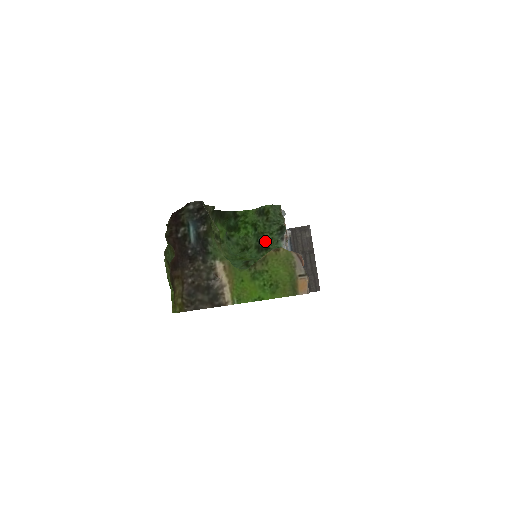
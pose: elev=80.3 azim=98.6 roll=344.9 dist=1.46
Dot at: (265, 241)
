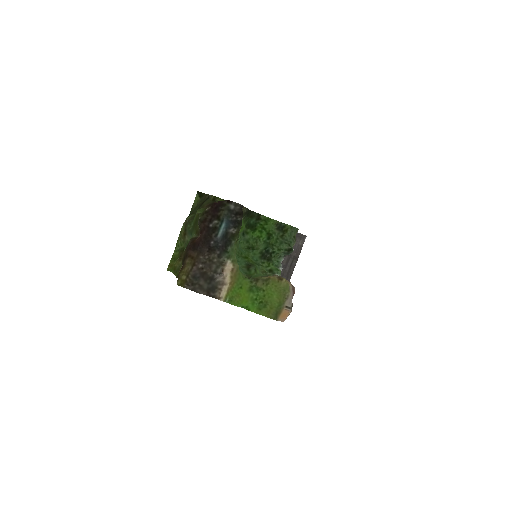
Dot at: (271, 253)
